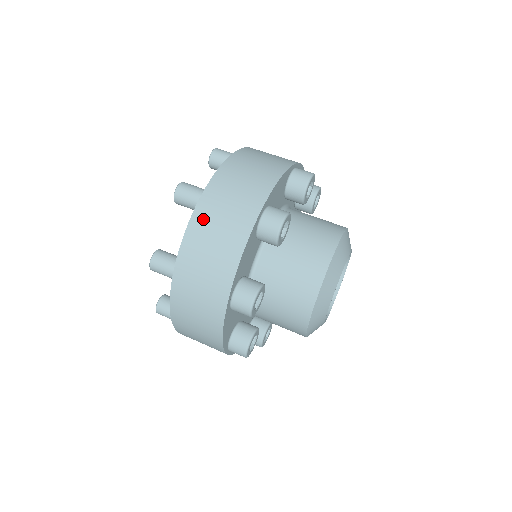
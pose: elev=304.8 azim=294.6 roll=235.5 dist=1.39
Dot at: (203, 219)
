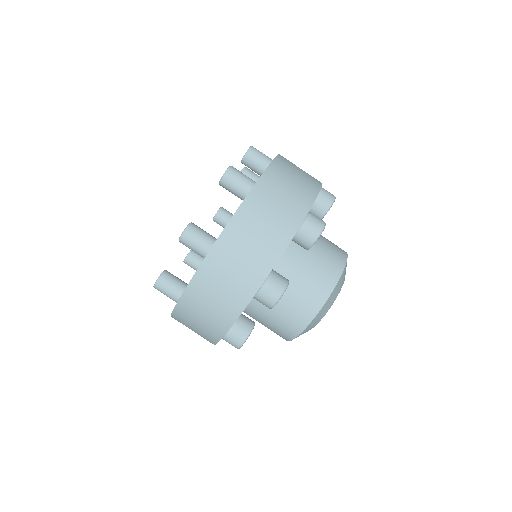
Dot at: (255, 205)
